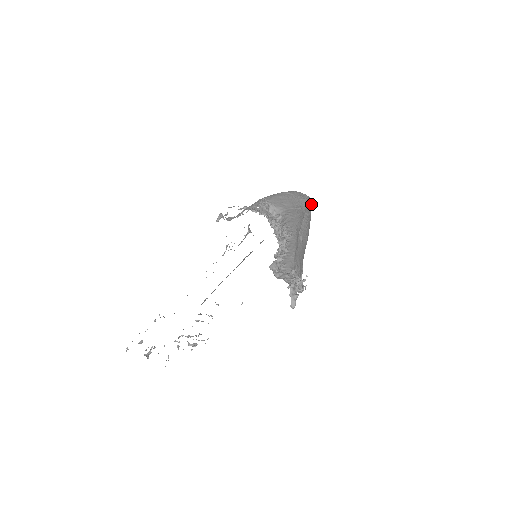
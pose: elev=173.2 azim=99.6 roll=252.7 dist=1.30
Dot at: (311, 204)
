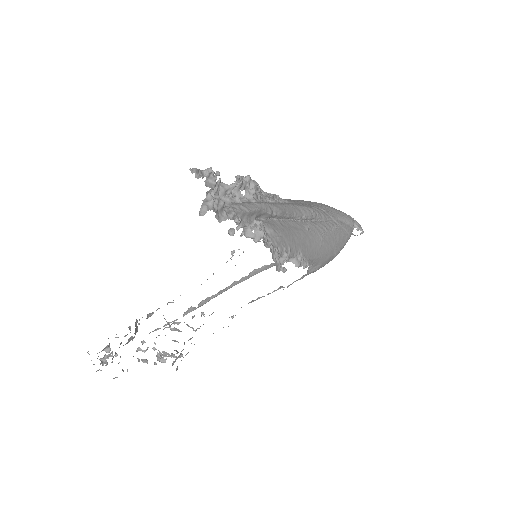
Dot at: (352, 223)
